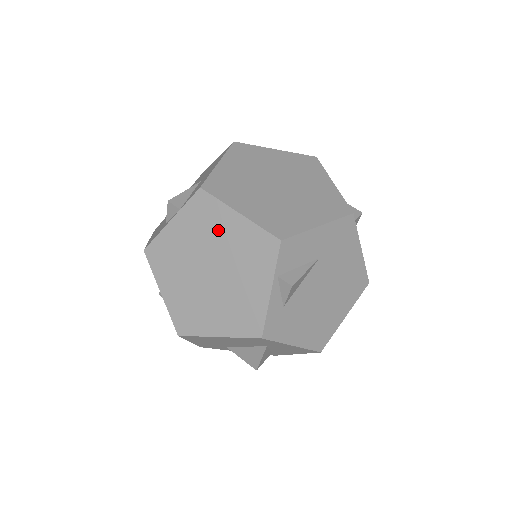
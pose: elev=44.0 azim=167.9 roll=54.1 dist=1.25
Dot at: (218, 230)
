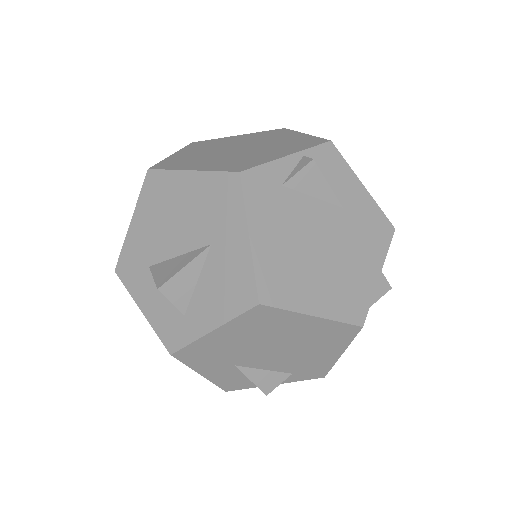
Dot at: (275, 138)
